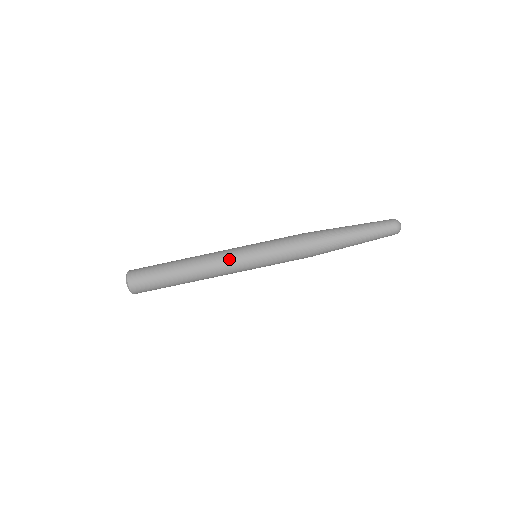
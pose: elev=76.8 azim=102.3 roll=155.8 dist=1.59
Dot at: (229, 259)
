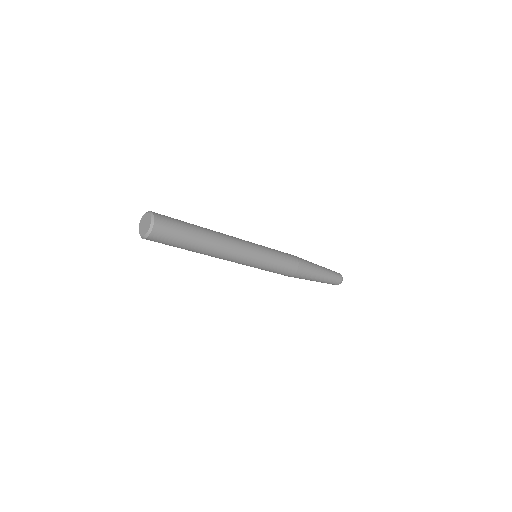
Dot at: (240, 261)
